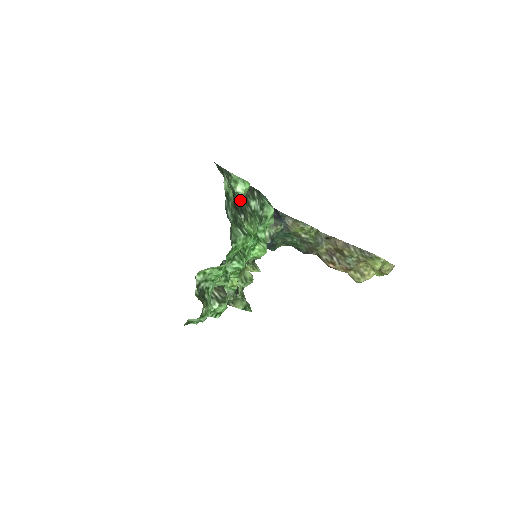
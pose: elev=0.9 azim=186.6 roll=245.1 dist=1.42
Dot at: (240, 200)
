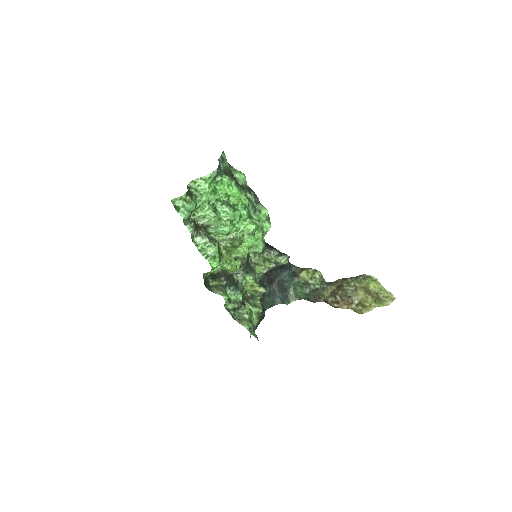
Dot at: (237, 181)
